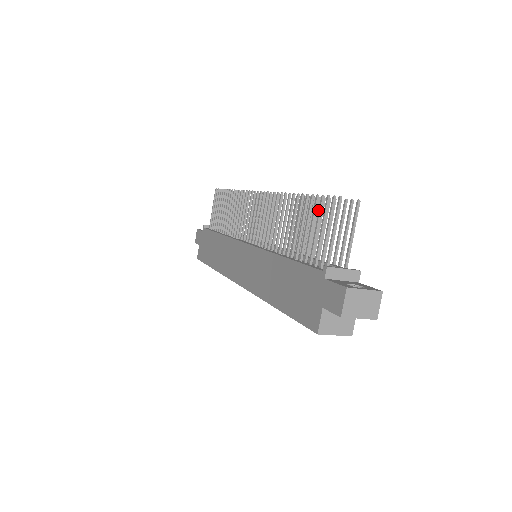
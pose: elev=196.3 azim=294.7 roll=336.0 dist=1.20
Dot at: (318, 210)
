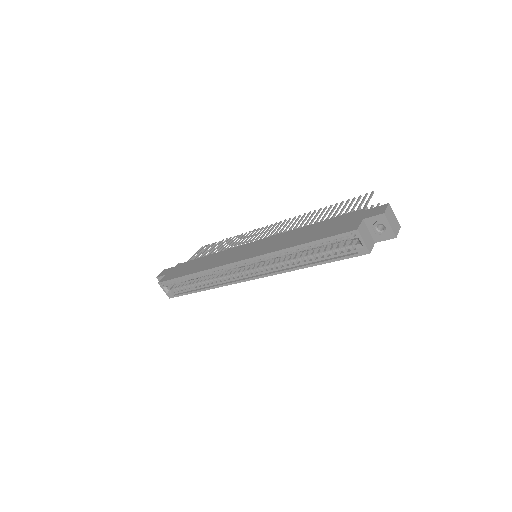
Dot at: (351, 202)
